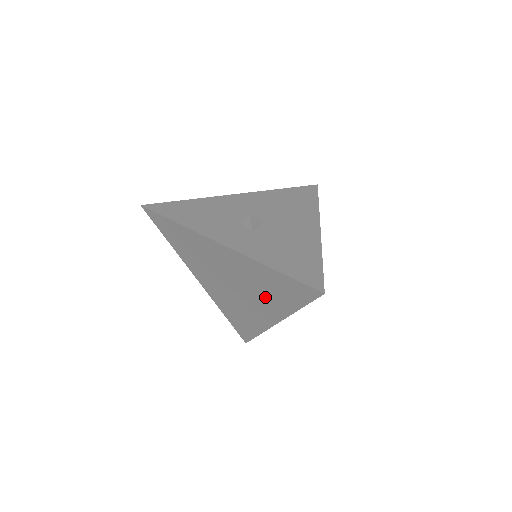
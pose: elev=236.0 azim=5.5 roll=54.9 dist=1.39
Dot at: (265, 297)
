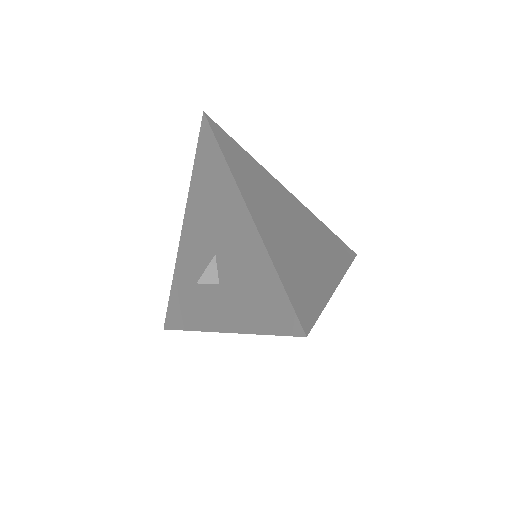
Dot at: occluded
